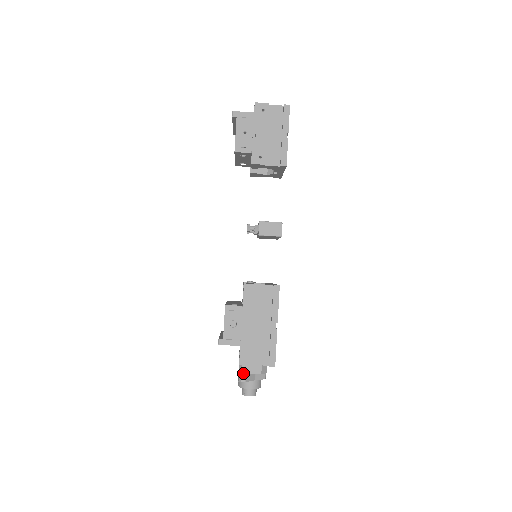
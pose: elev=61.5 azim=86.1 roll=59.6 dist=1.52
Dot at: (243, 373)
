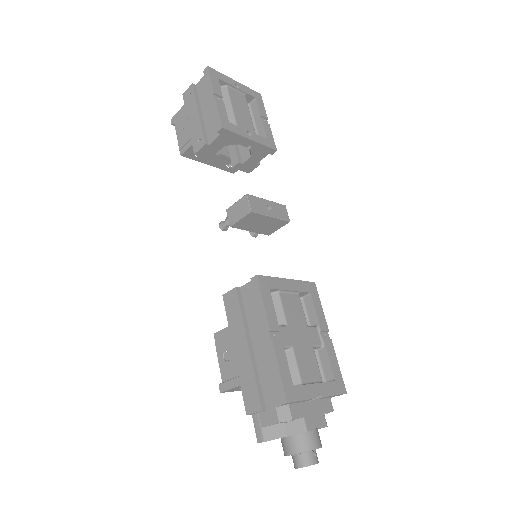
Dot at: (258, 428)
